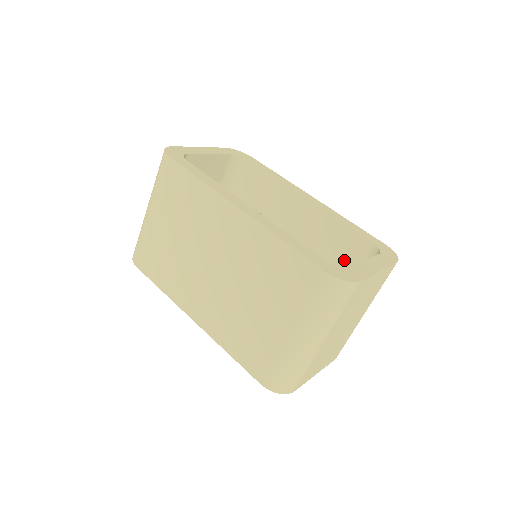
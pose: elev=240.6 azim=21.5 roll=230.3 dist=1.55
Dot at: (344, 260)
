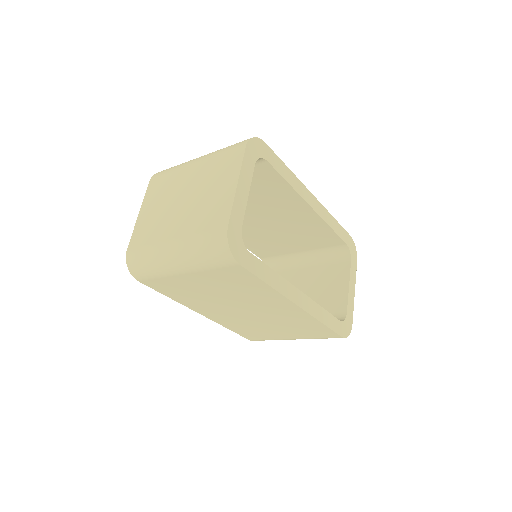
Dot at: (316, 242)
